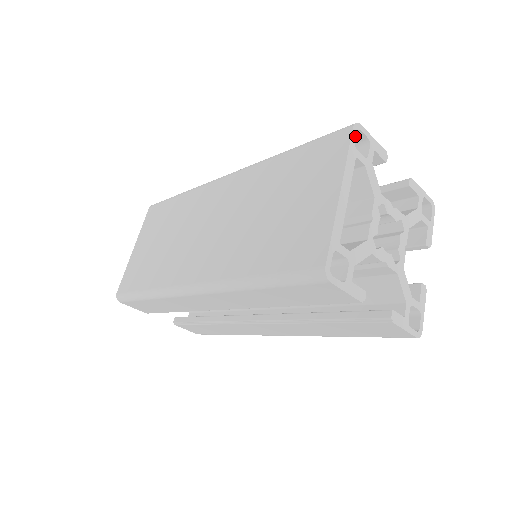
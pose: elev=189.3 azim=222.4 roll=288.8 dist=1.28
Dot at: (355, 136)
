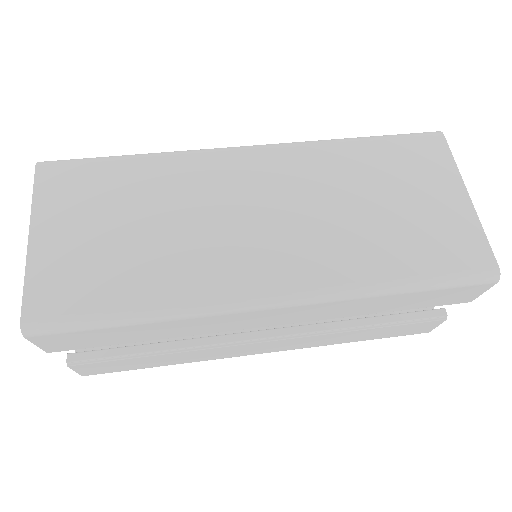
Dot at: (444, 144)
